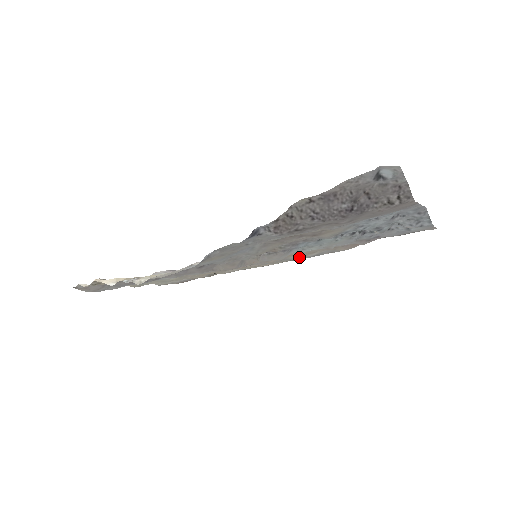
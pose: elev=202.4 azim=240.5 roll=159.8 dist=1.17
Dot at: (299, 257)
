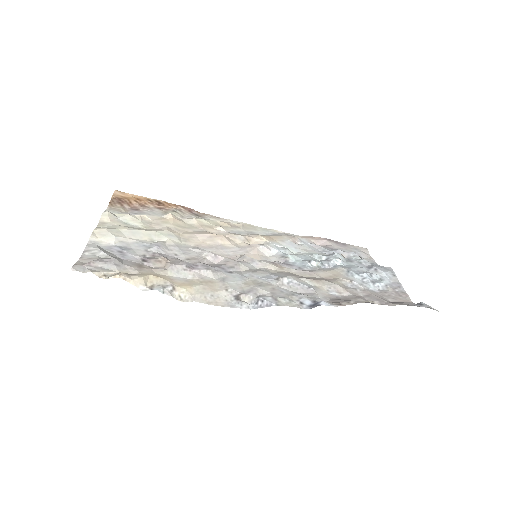
Dot at: (264, 235)
